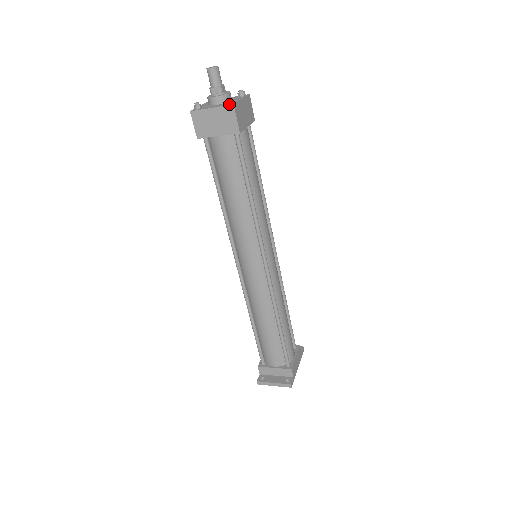
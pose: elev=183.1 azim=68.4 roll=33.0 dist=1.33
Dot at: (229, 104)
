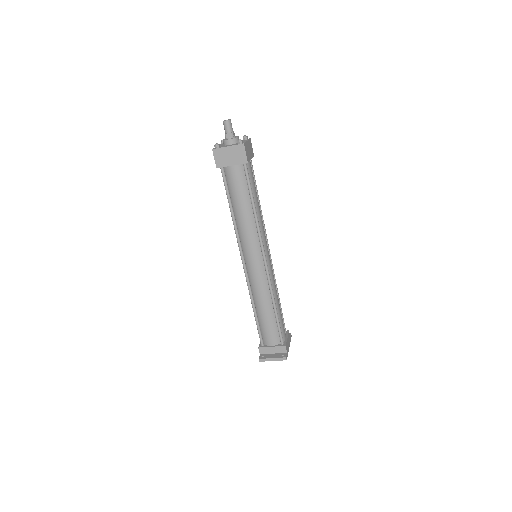
Dot at: (240, 143)
